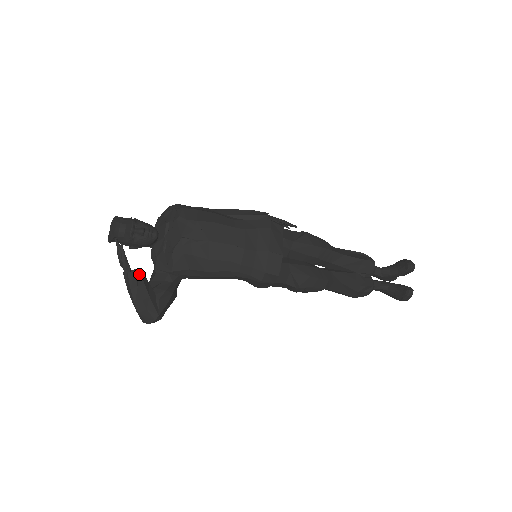
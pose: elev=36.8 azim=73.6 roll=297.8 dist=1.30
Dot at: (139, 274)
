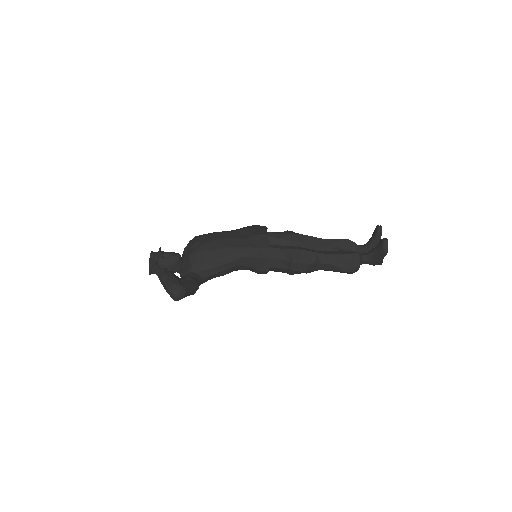
Dot at: (167, 270)
